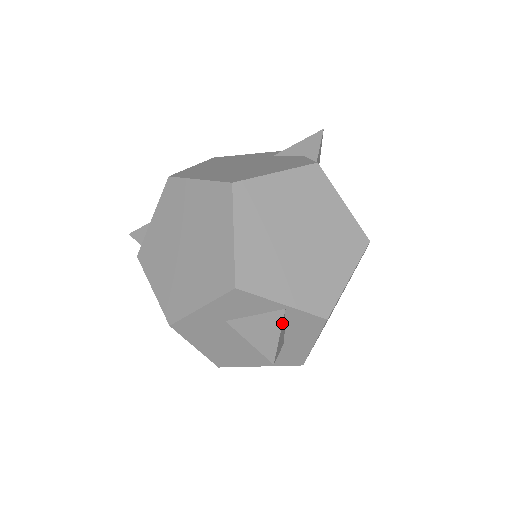
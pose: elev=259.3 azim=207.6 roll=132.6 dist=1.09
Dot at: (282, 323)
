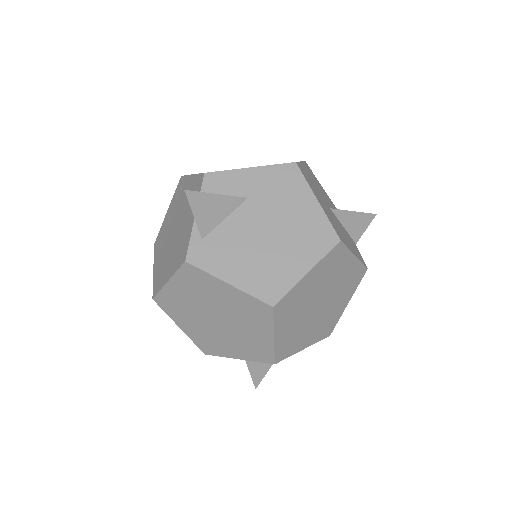
Dot at: (247, 366)
